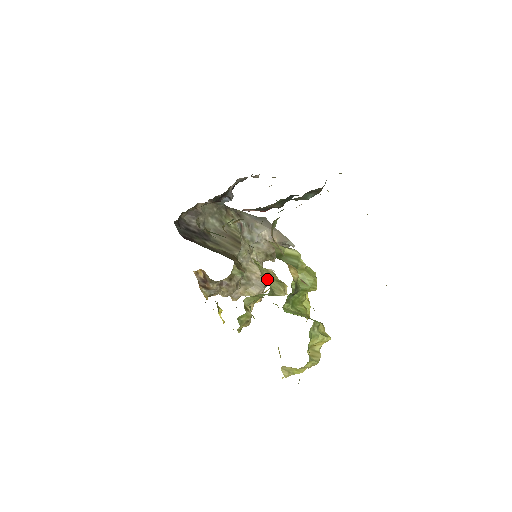
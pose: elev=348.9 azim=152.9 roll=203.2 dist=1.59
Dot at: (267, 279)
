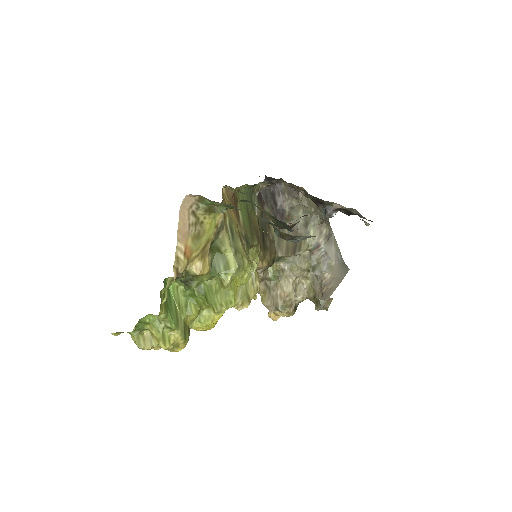
Dot at: occluded
